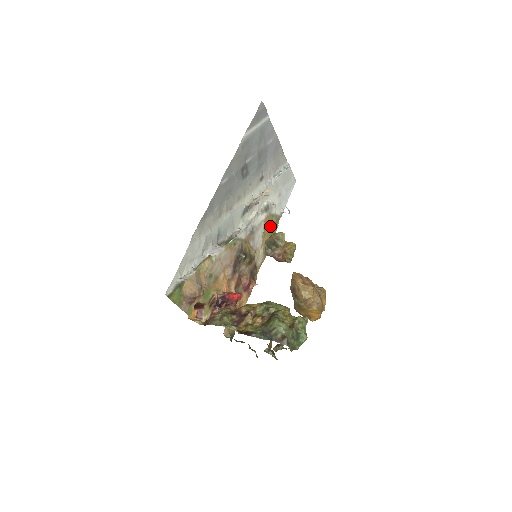
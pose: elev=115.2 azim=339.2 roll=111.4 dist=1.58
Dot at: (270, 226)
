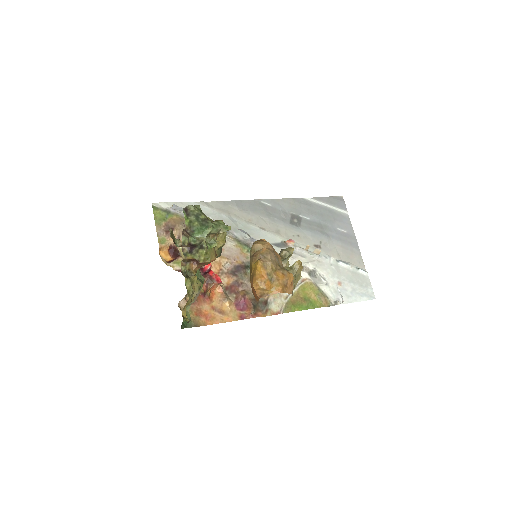
Dot at: (311, 295)
